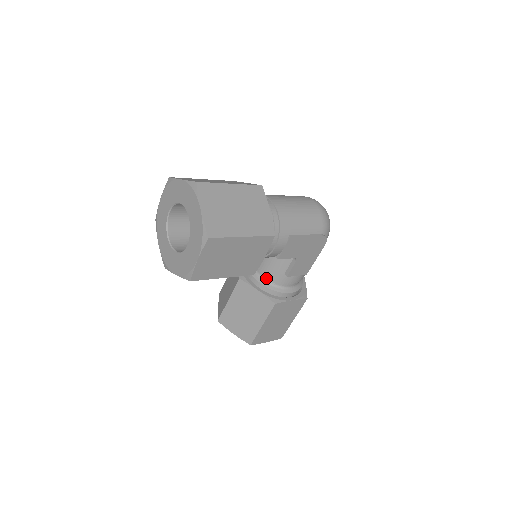
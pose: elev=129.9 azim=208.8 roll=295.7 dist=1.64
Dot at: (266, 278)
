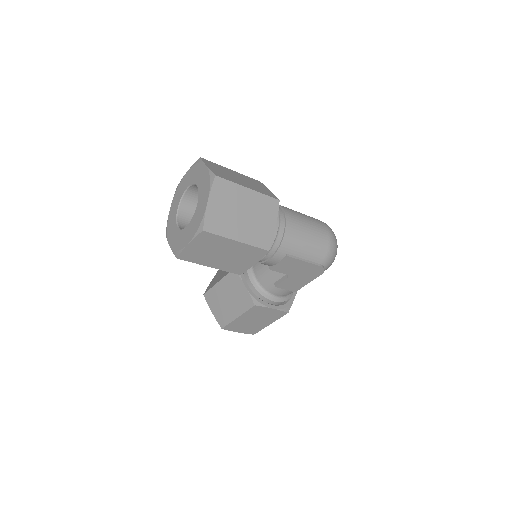
Dot at: (258, 279)
